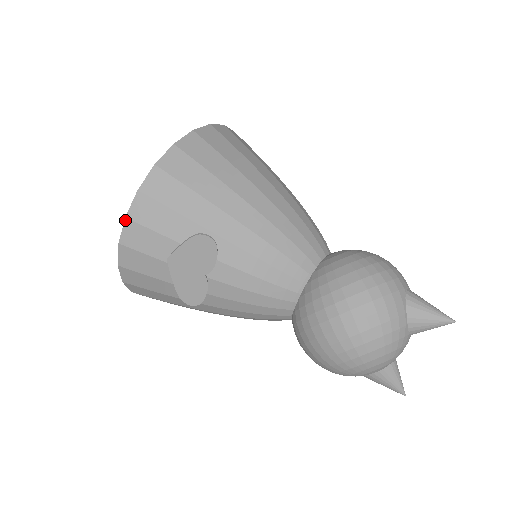
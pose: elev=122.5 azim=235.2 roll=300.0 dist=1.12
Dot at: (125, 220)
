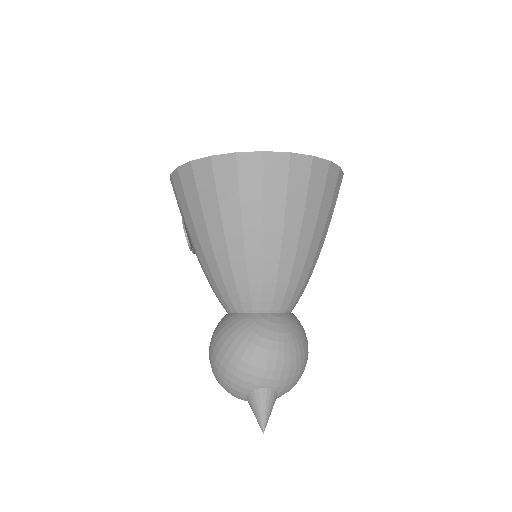
Dot at: (171, 175)
